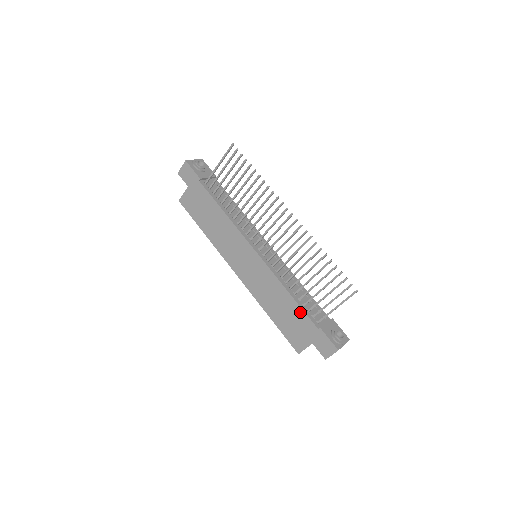
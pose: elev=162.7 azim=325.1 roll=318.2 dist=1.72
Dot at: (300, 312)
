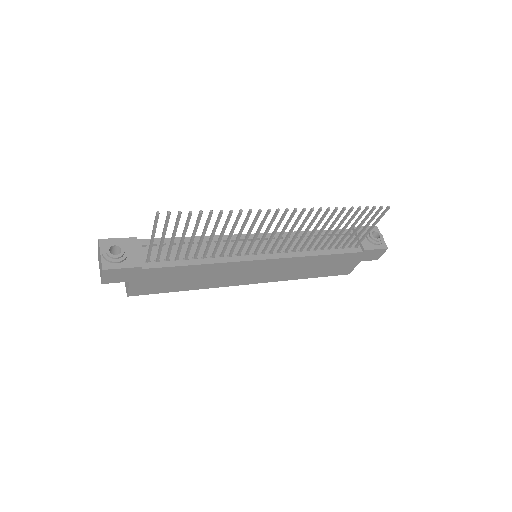
Dot at: (339, 256)
